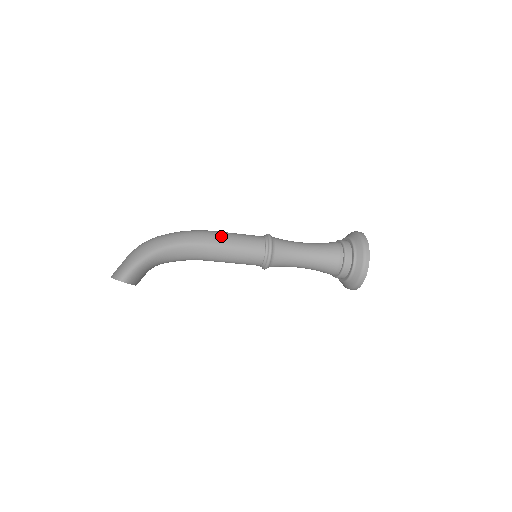
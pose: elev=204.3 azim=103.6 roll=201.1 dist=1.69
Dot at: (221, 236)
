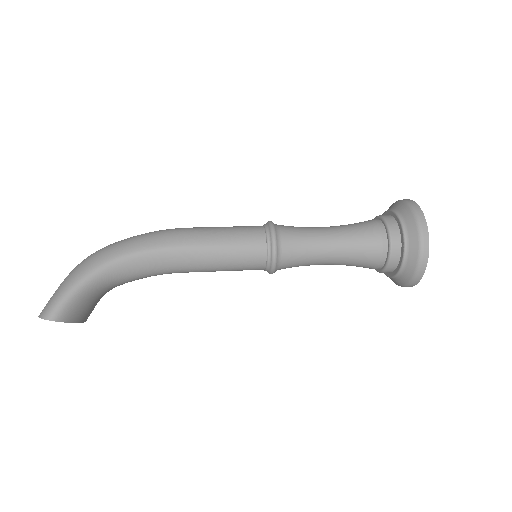
Dot at: (198, 233)
